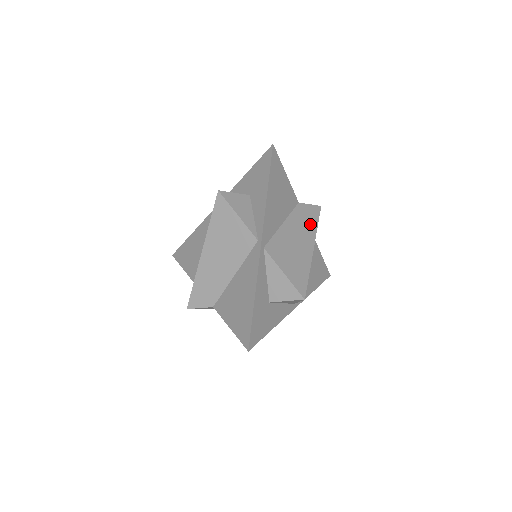
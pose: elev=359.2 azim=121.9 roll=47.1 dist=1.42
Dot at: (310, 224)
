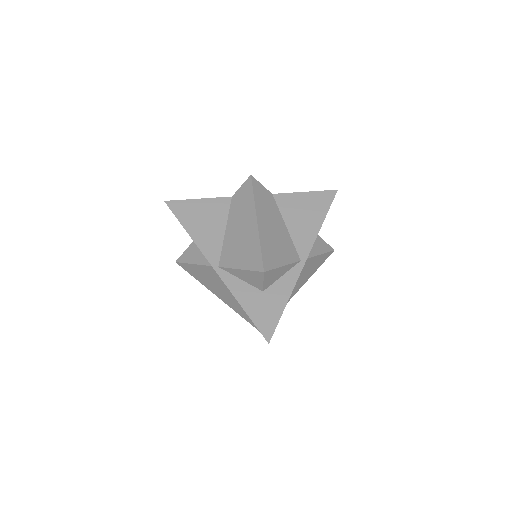
Dot at: (247, 203)
